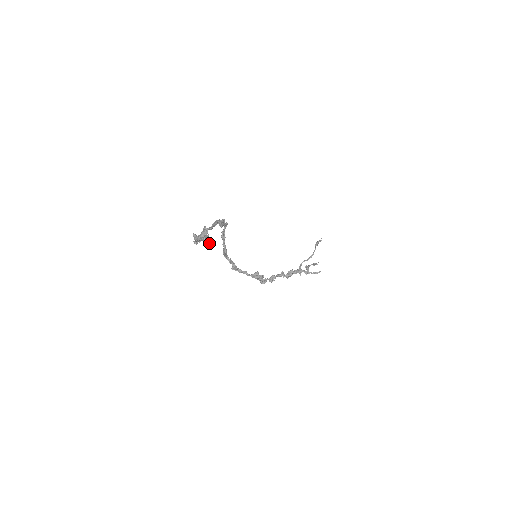
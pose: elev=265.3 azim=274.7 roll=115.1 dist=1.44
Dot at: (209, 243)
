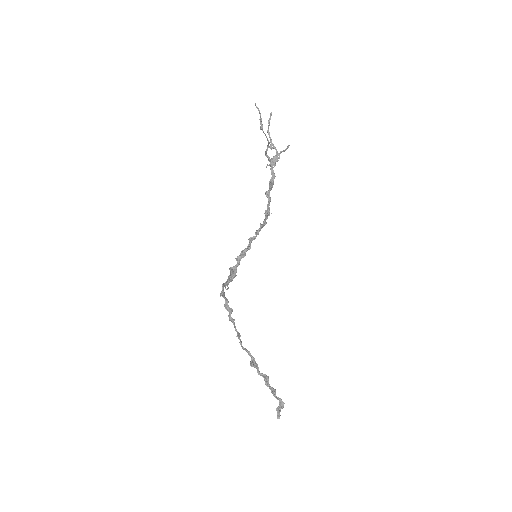
Dot at: (284, 403)
